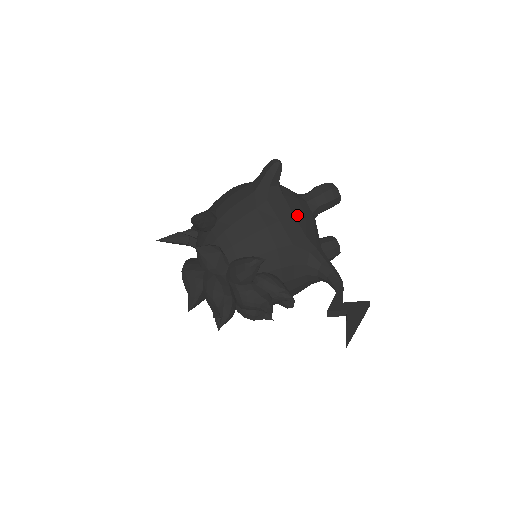
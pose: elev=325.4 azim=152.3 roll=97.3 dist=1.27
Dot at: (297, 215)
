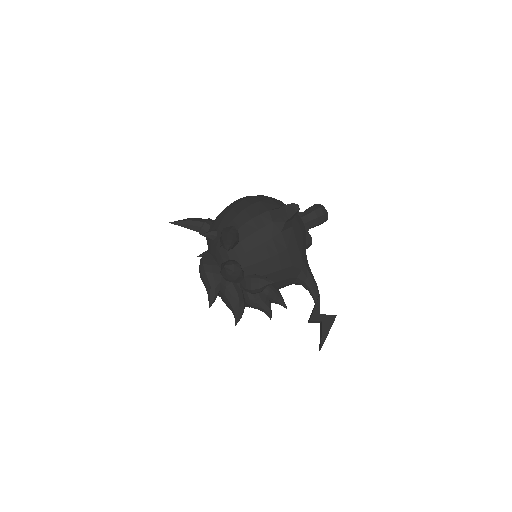
Dot at: (299, 241)
